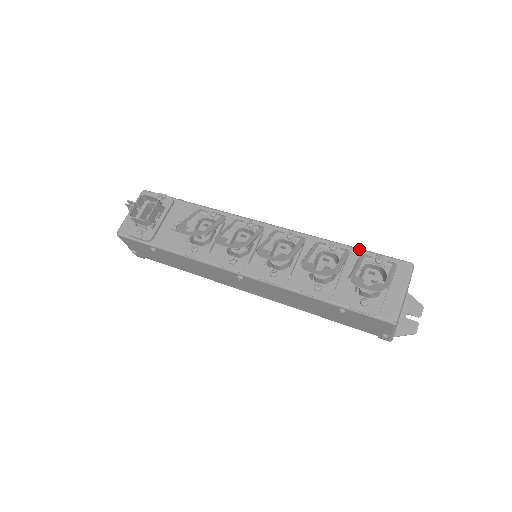
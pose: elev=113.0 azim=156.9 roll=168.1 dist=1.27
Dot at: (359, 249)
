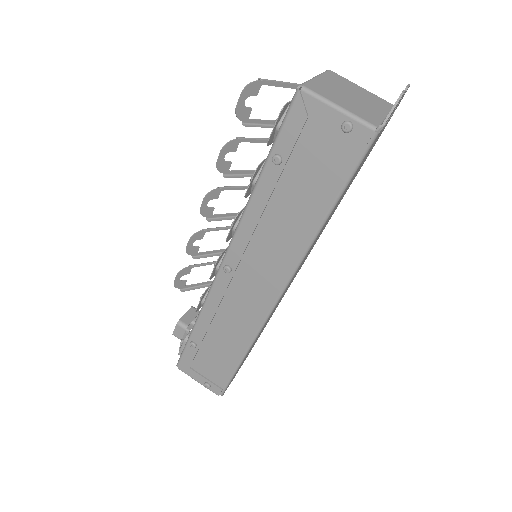
Dot at: occluded
